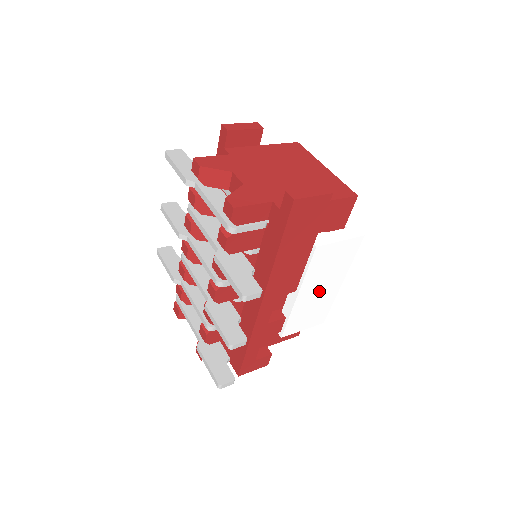
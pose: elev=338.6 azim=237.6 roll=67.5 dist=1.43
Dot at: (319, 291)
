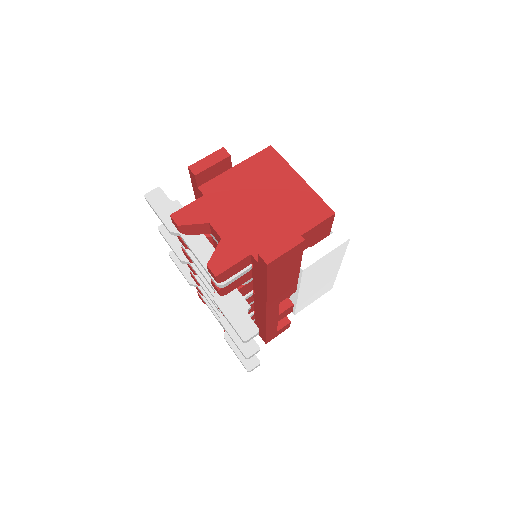
Dot at: (318, 281)
